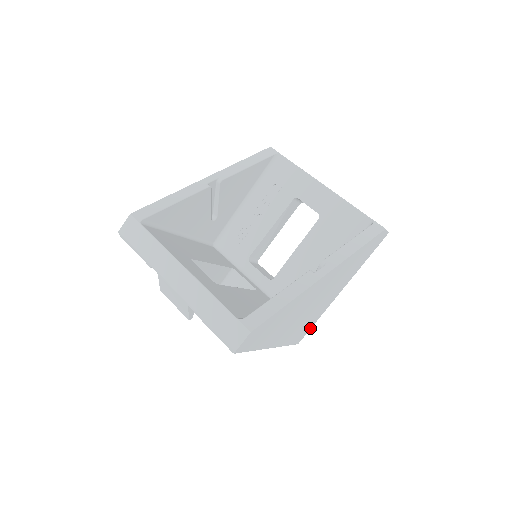
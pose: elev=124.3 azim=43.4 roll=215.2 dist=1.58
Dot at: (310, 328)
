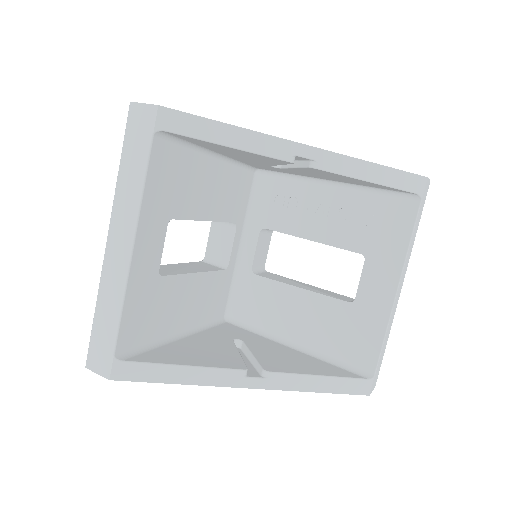
Dot at: occluded
